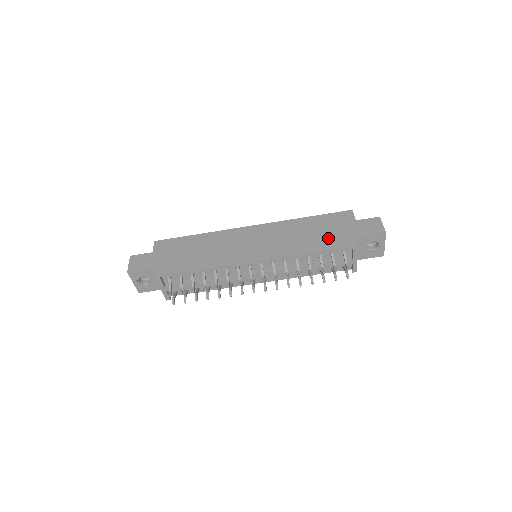
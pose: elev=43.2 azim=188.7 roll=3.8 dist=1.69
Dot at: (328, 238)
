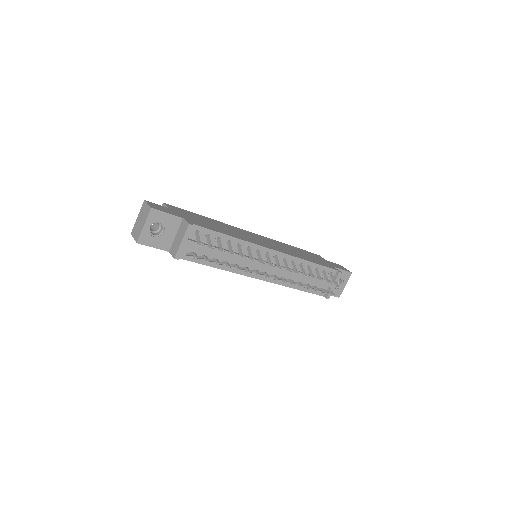
Dot at: (317, 260)
